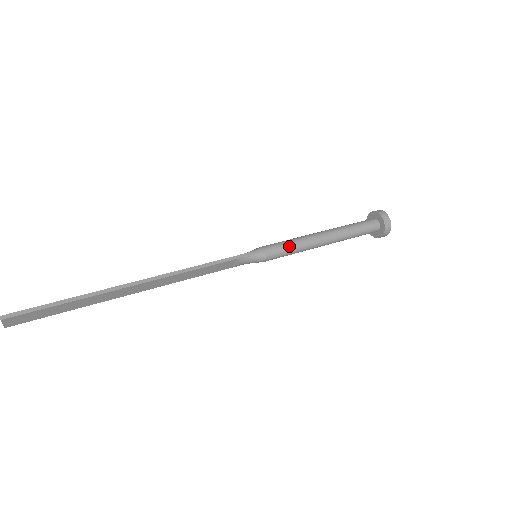
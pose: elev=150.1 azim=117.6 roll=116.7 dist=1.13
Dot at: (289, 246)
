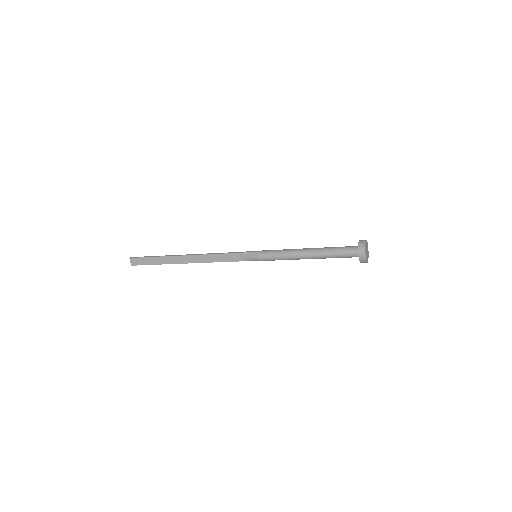
Dot at: (277, 251)
